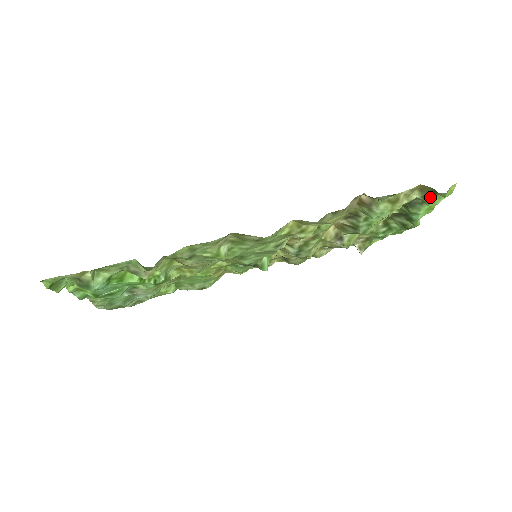
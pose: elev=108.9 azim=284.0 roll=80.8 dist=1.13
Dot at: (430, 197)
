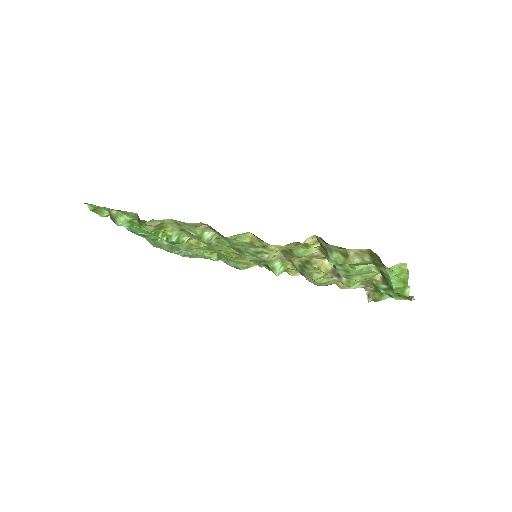
Dot at: (380, 266)
